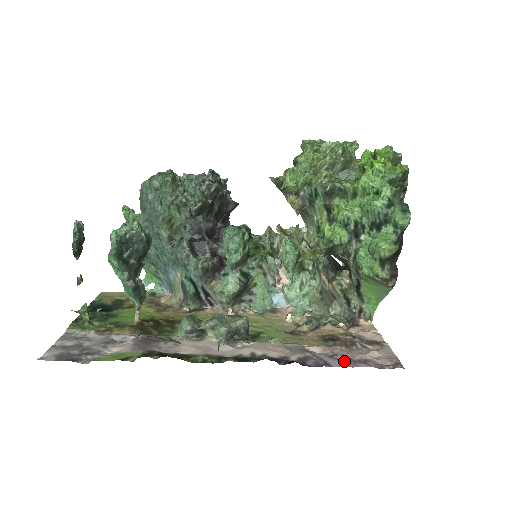
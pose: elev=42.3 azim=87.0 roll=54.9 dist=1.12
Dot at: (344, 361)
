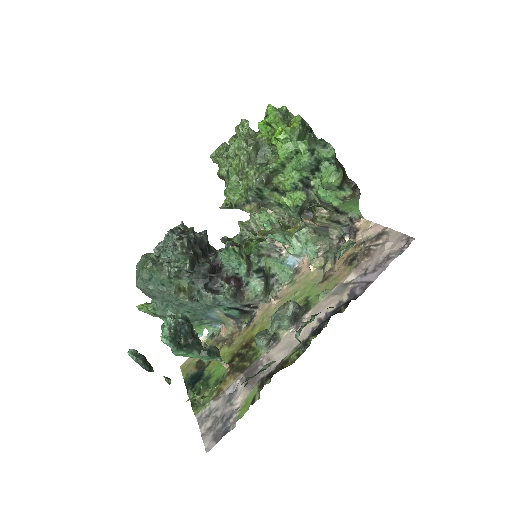
Dot at: (376, 270)
